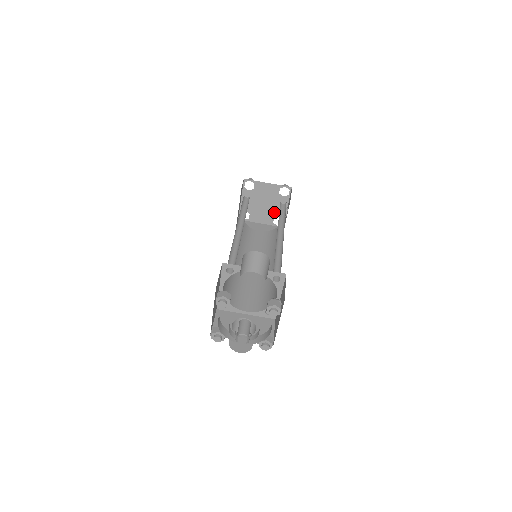
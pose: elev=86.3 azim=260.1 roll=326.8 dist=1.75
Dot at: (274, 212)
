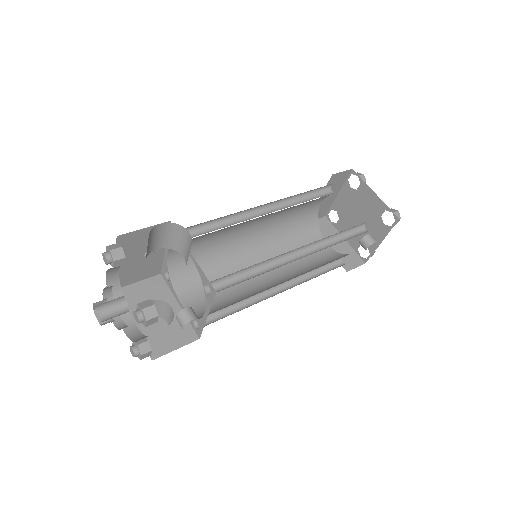
Dot at: occluded
